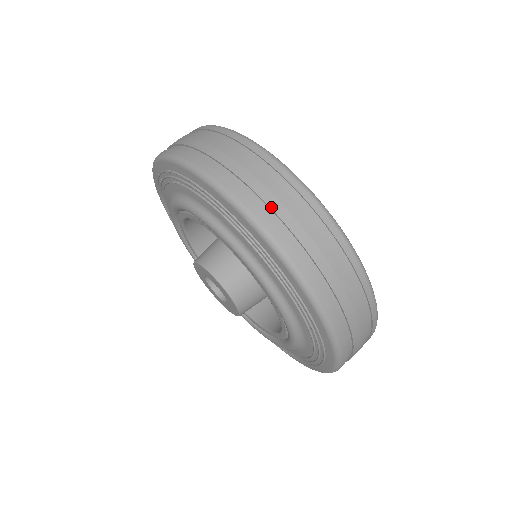
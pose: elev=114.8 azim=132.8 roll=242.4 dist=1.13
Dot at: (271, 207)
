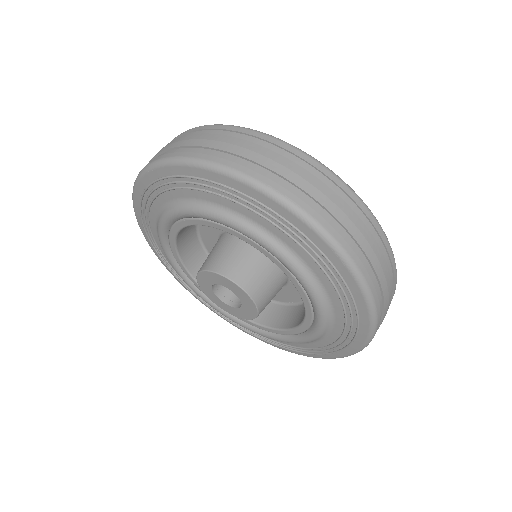
Dot at: (383, 291)
